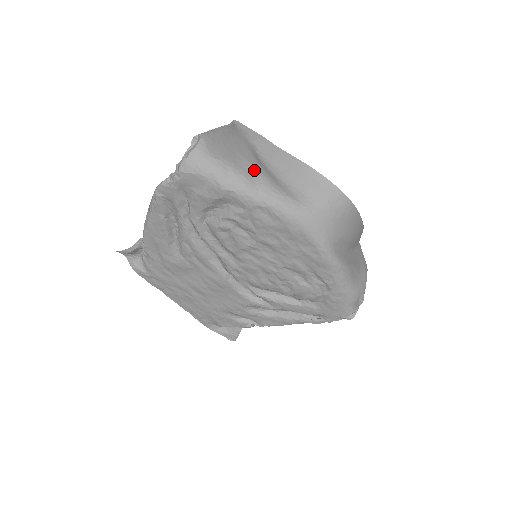
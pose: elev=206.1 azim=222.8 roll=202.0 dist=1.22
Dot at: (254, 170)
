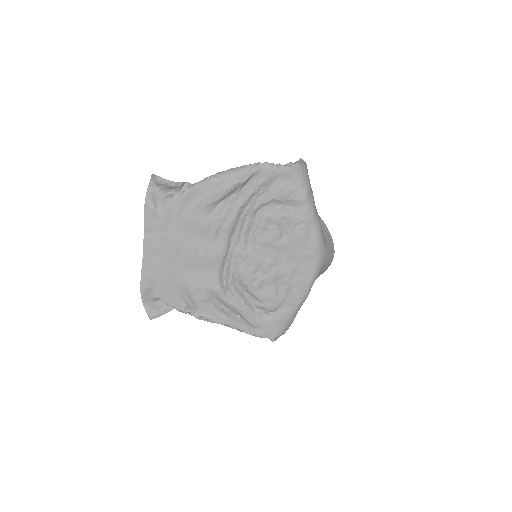
Dot at: occluded
